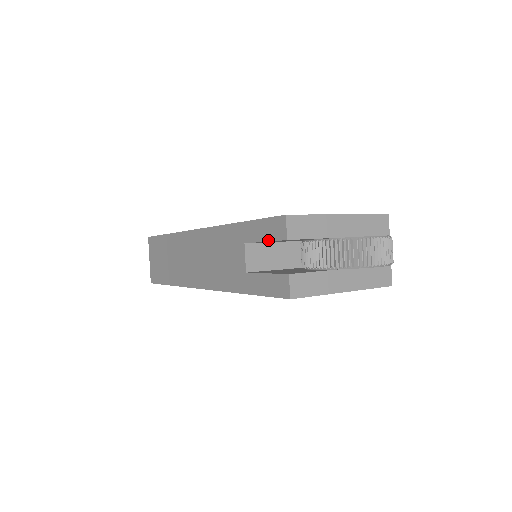
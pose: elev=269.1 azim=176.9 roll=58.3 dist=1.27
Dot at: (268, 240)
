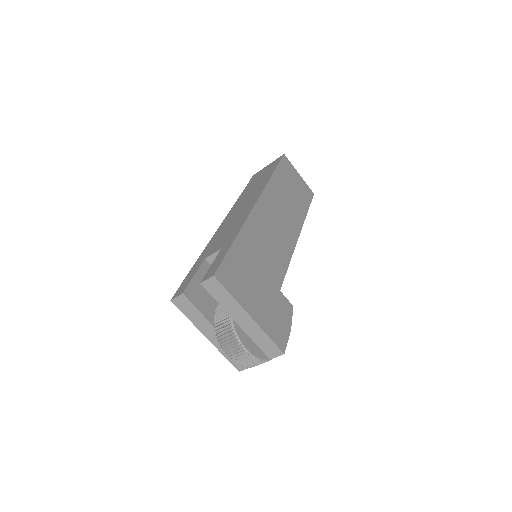
Dot at: (210, 268)
